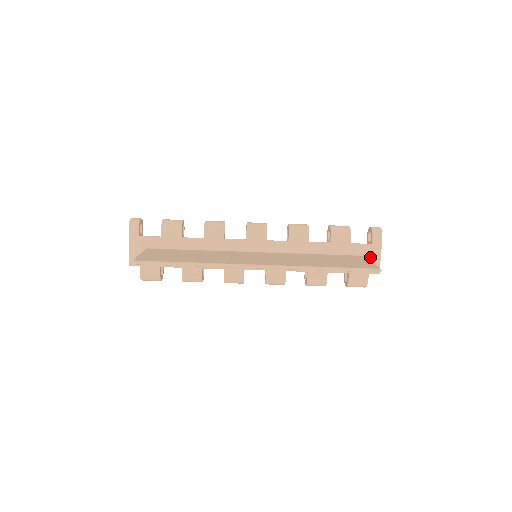
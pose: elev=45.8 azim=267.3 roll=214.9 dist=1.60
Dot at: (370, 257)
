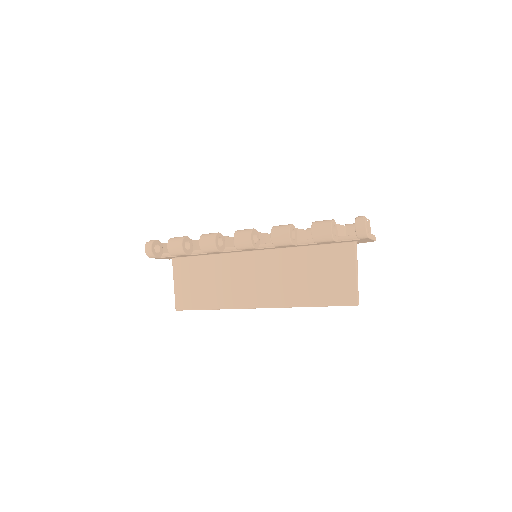
Dot at: occluded
